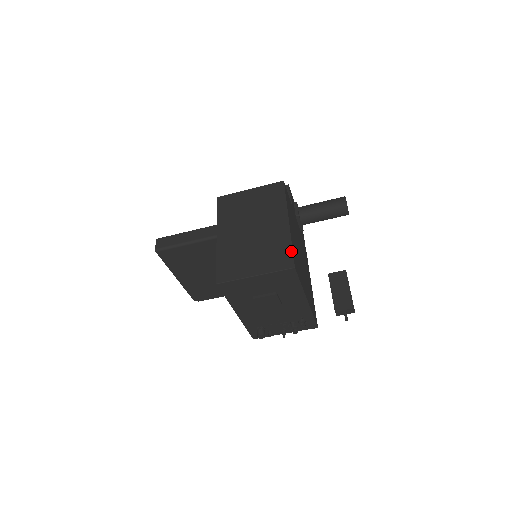
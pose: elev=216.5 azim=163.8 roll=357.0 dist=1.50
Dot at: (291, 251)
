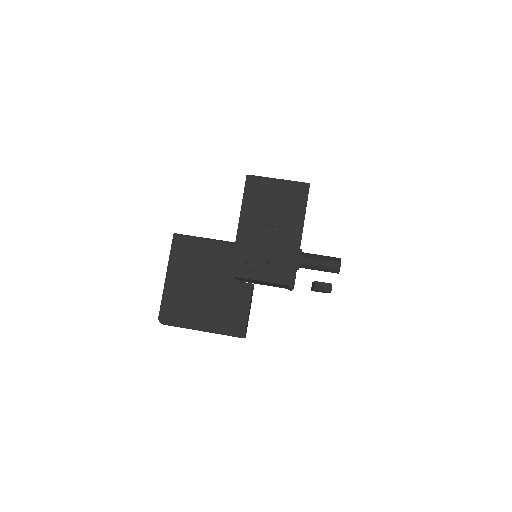
Dot at: occluded
